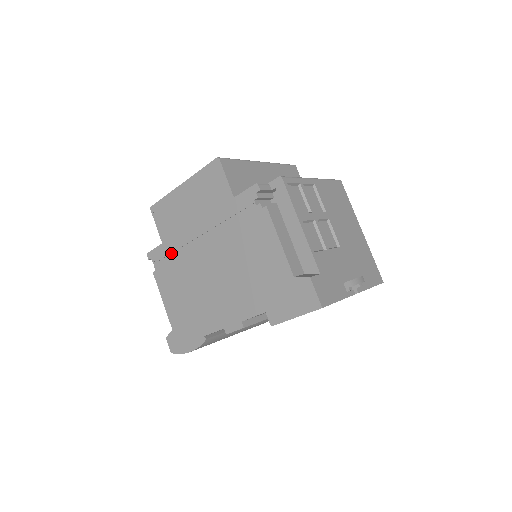
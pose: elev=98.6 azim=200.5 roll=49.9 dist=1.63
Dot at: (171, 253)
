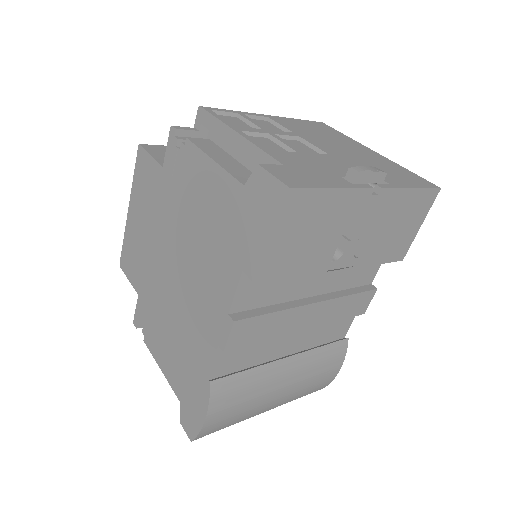
Dot at: (147, 298)
